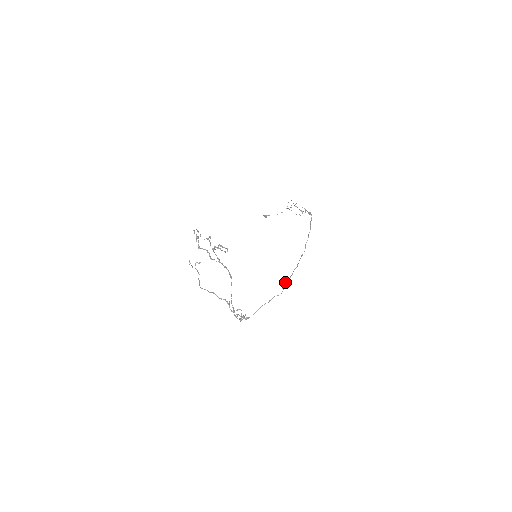
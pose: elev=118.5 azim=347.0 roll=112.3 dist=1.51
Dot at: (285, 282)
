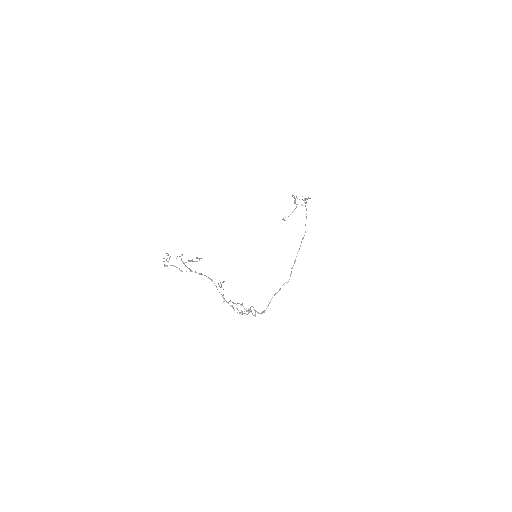
Dot at: (291, 268)
